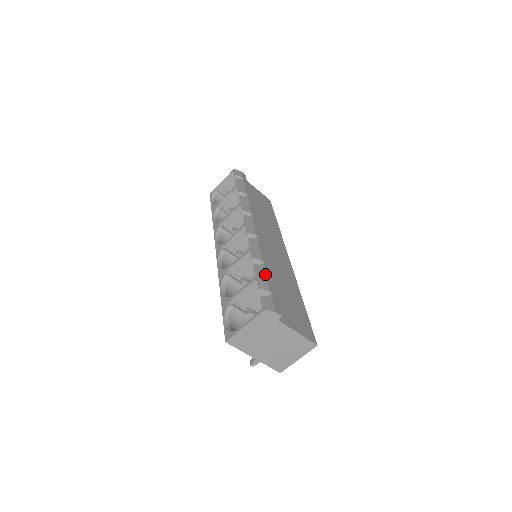
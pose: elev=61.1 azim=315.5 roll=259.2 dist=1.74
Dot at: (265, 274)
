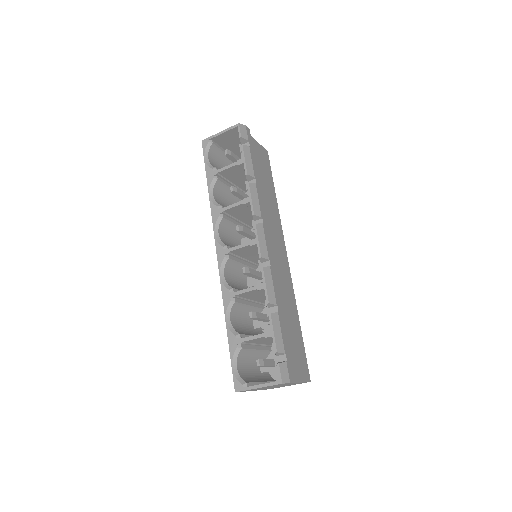
Dot at: (280, 326)
